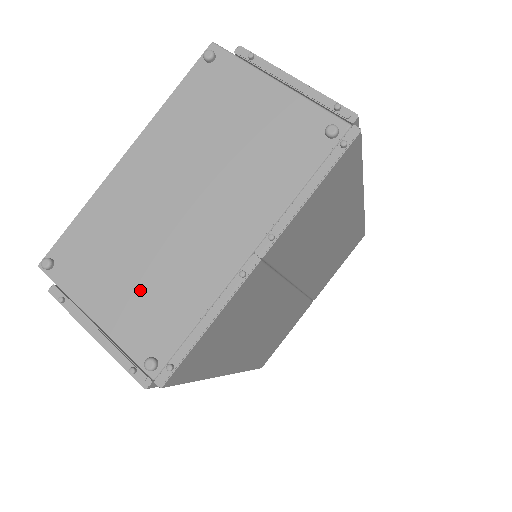
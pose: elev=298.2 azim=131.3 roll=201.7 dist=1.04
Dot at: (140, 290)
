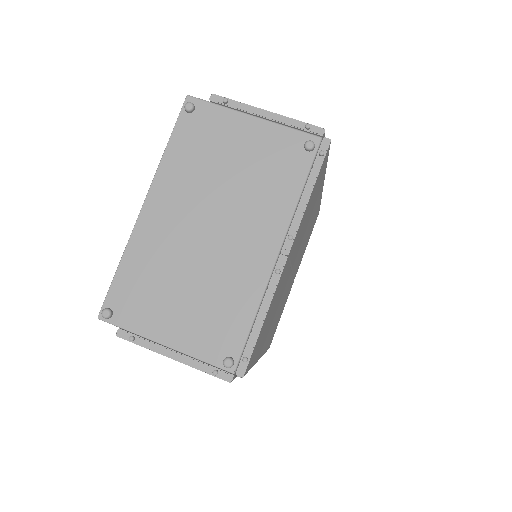
Dot at: (198, 309)
